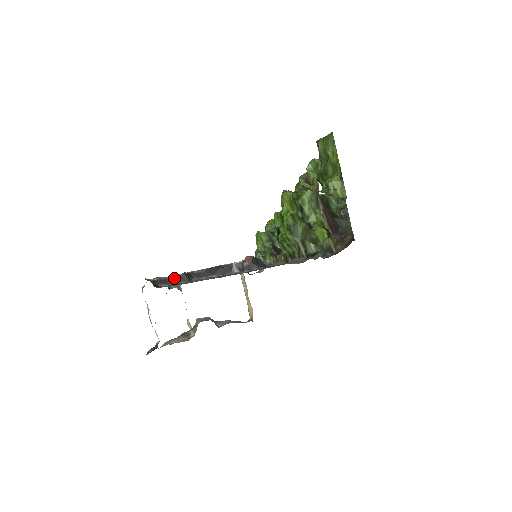
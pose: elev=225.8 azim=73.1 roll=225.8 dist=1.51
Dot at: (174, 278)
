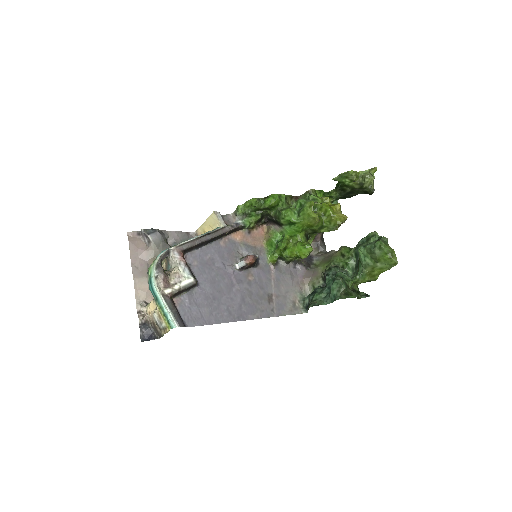
Dot at: (187, 289)
